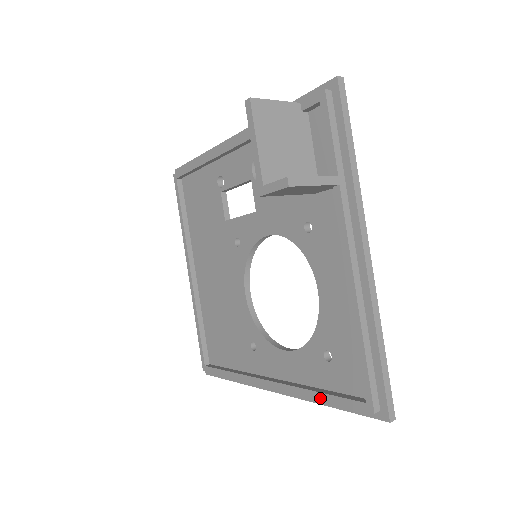
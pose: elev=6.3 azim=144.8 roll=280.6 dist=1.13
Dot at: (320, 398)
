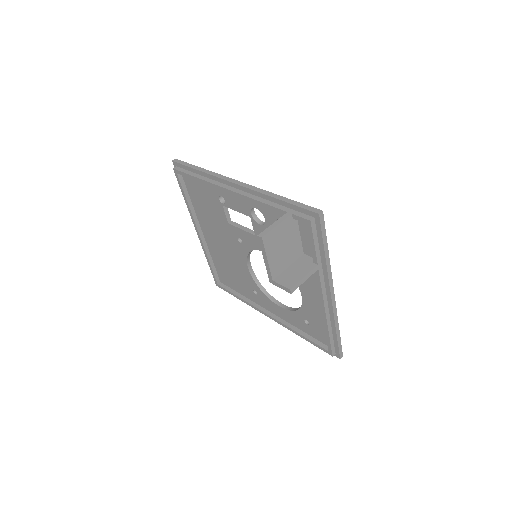
Dot at: (302, 337)
